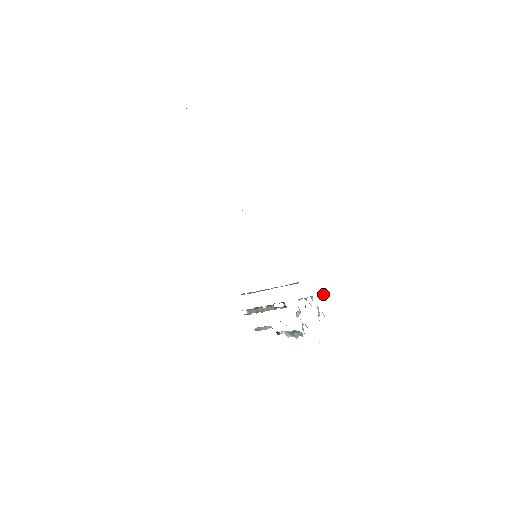
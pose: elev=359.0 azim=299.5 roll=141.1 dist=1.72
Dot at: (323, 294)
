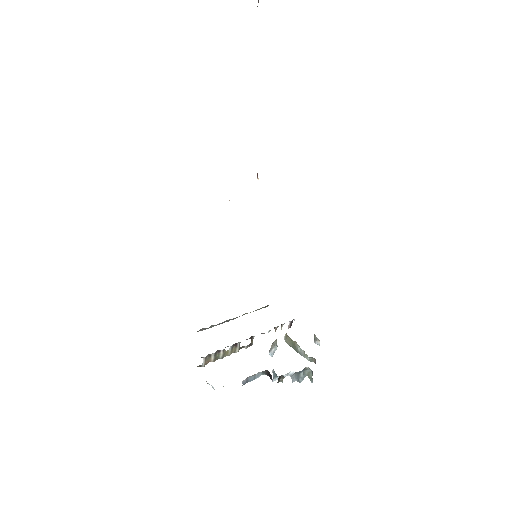
Dot at: occluded
